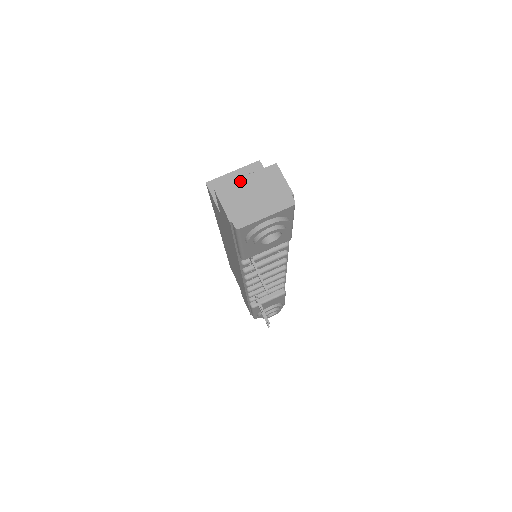
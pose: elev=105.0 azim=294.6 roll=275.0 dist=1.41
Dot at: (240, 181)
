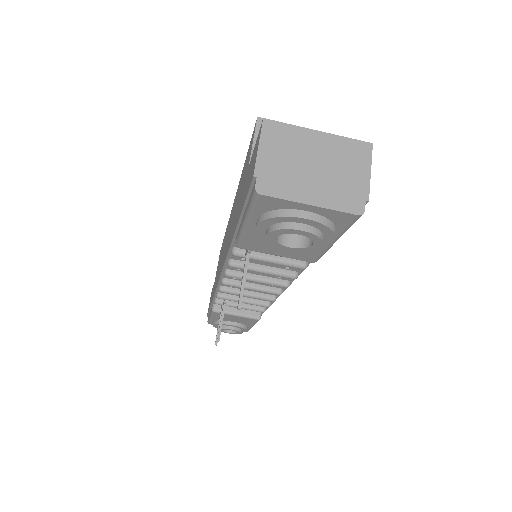
Dot at: (307, 132)
